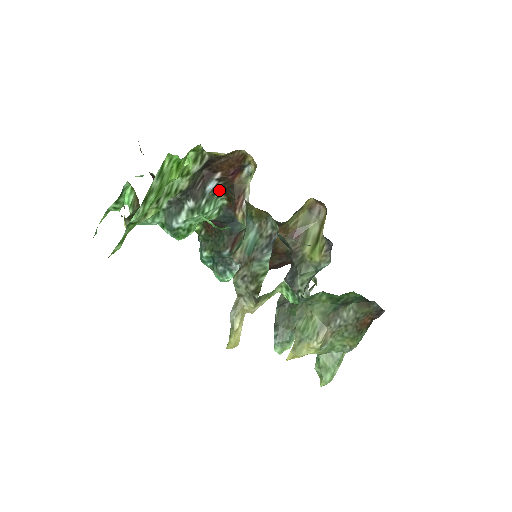
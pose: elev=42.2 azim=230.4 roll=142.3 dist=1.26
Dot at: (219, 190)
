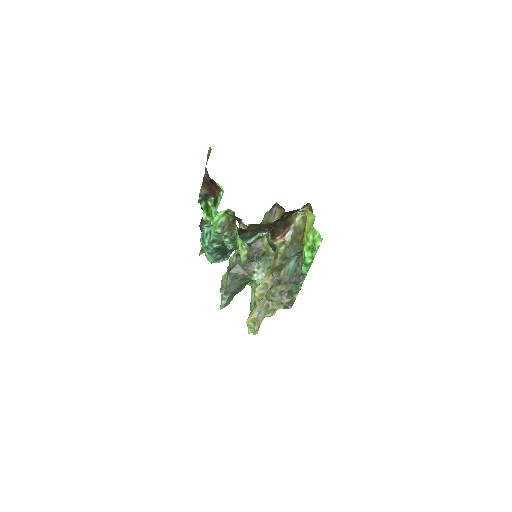
Dot at: (275, 221)
